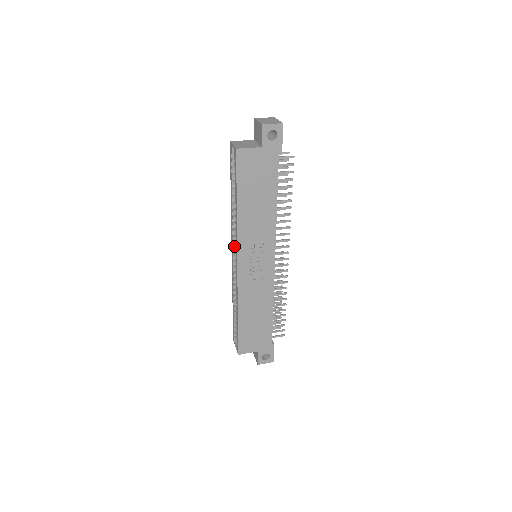
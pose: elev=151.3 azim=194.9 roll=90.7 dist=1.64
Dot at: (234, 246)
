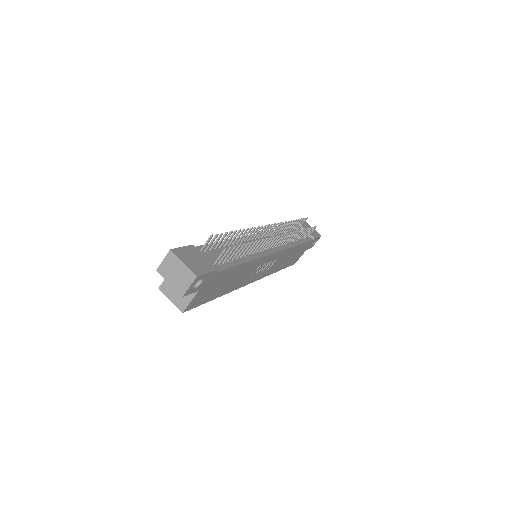
Dot at: occluded
